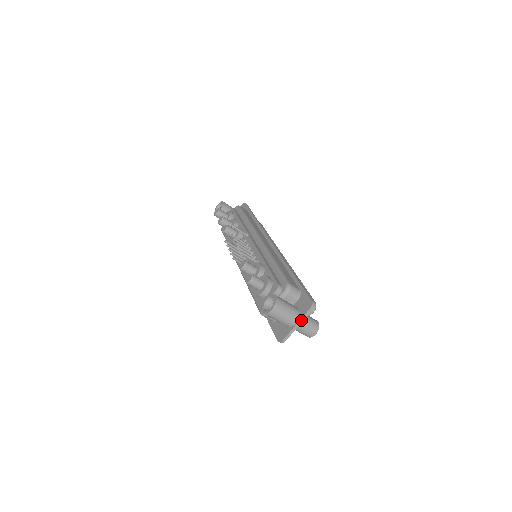
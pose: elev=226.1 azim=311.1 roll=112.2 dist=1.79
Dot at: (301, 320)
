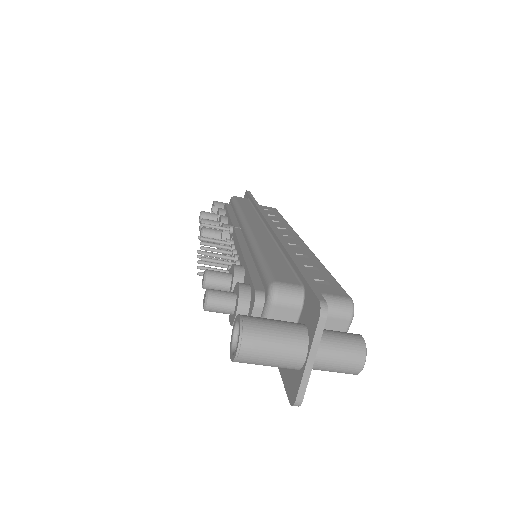
Dot at: (313, 348)
